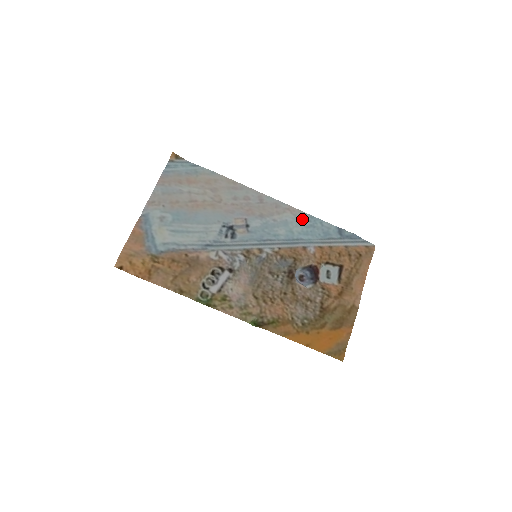
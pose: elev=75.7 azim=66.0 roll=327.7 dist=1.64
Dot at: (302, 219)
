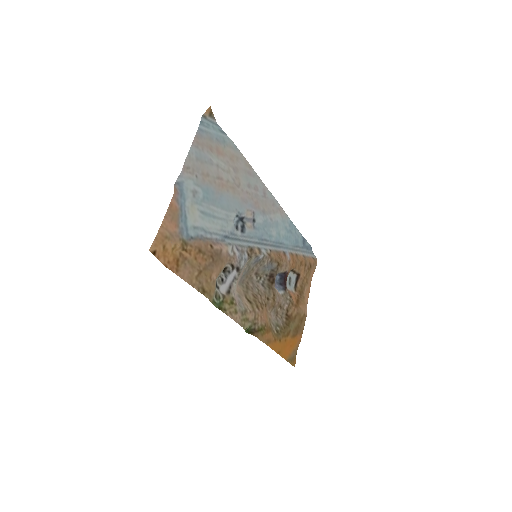
Dot at: (286, 222)
